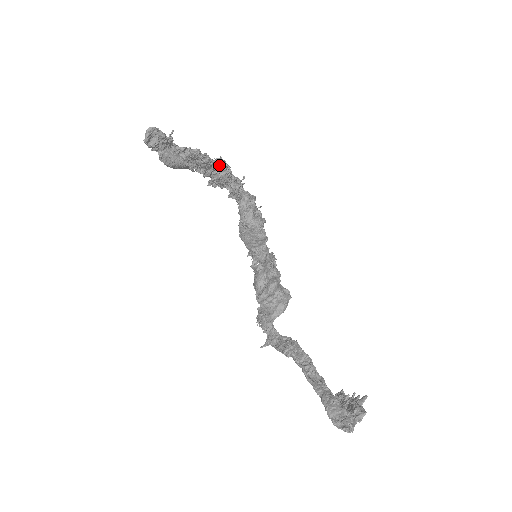
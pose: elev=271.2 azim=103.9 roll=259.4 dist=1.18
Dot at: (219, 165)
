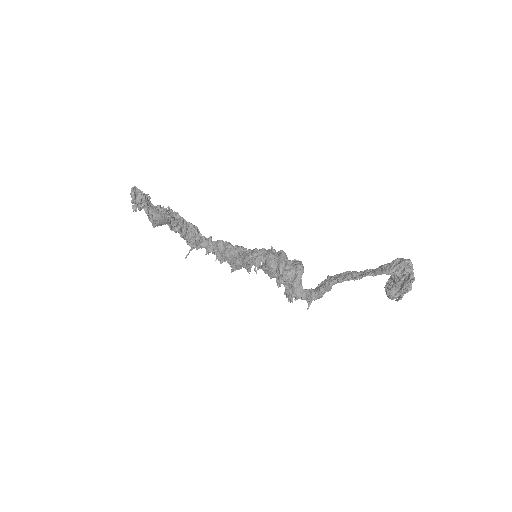
Dot at: (188, 226)
